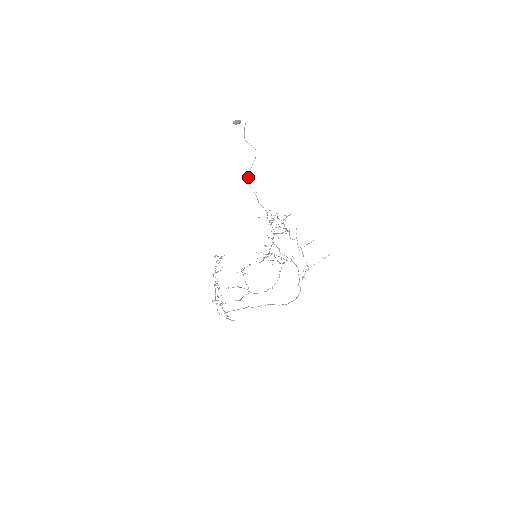
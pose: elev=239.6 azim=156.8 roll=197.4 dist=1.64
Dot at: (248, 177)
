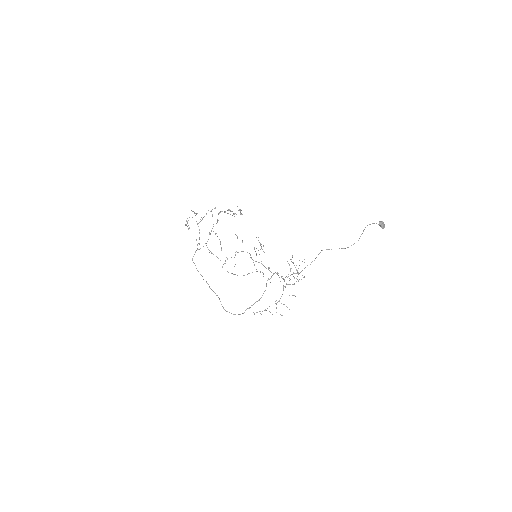
Dot at: (328, 249)
